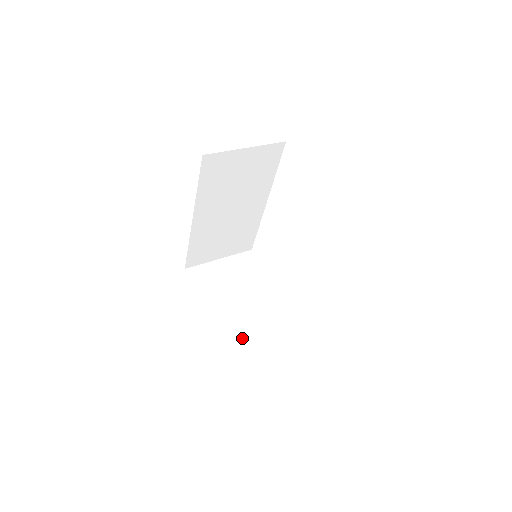
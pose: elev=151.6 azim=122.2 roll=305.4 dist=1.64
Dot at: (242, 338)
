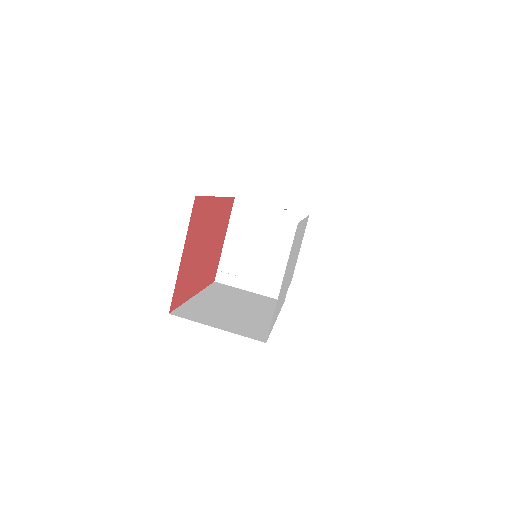
Dot at: (229, 284)
